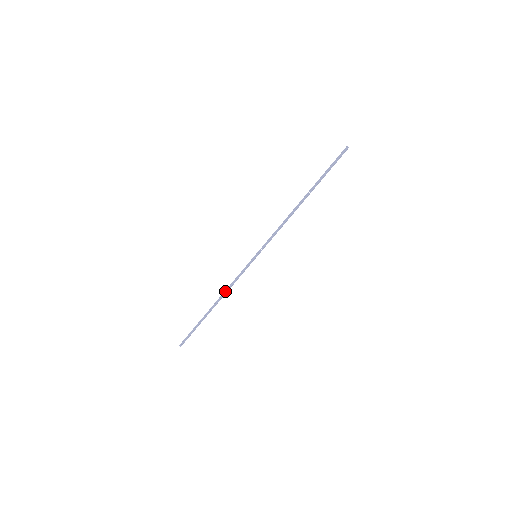
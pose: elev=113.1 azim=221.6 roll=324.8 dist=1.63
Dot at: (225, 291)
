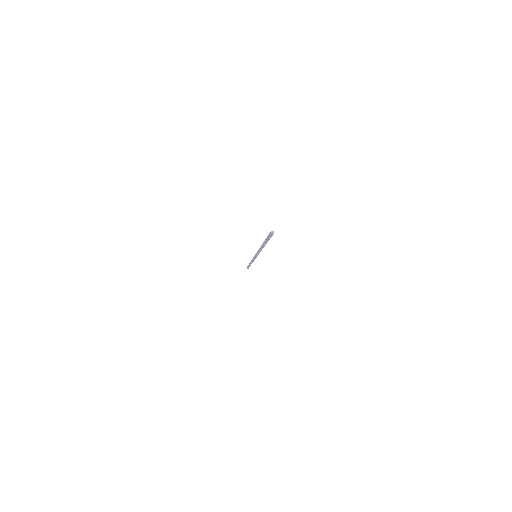
Dot at: occluded
